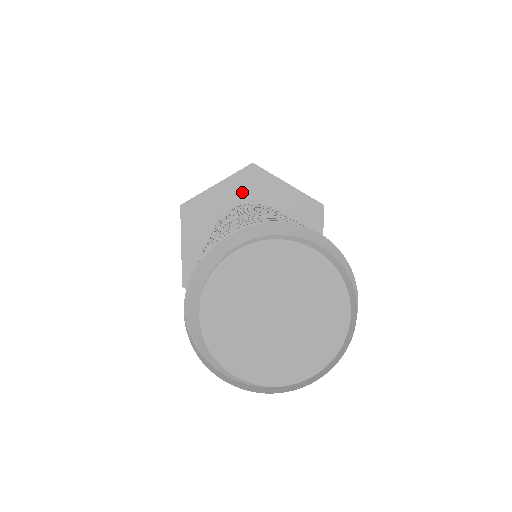
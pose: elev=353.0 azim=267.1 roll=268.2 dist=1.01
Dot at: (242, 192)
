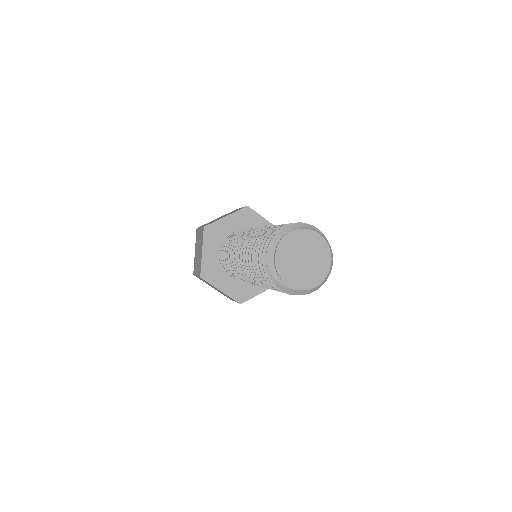
Dot at: (240, 222)
